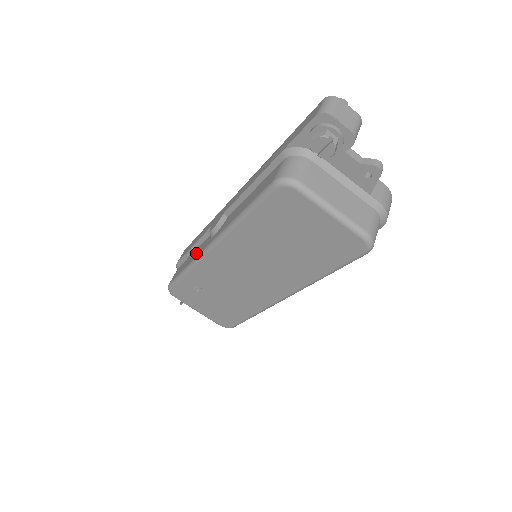
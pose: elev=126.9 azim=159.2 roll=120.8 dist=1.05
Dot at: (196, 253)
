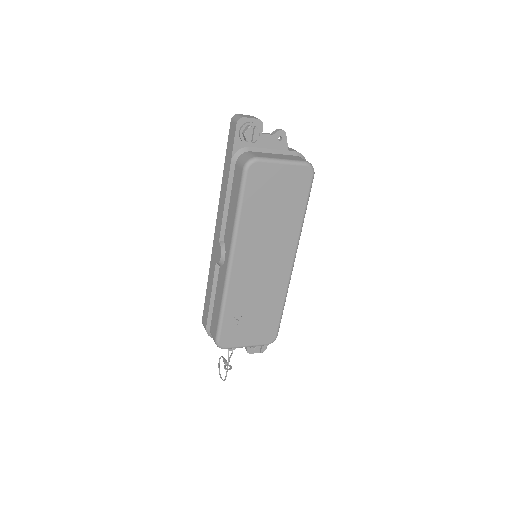
Dot at: (220, 288)
